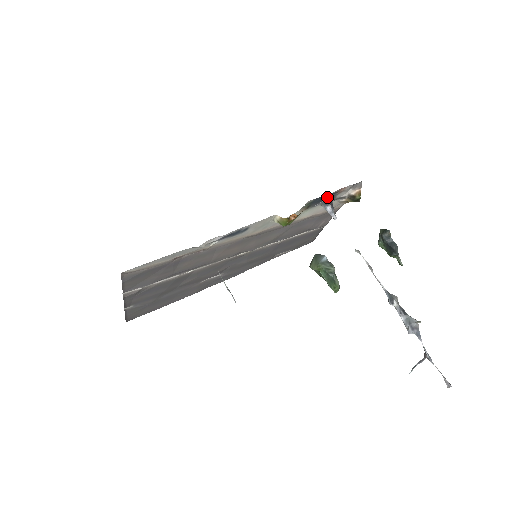
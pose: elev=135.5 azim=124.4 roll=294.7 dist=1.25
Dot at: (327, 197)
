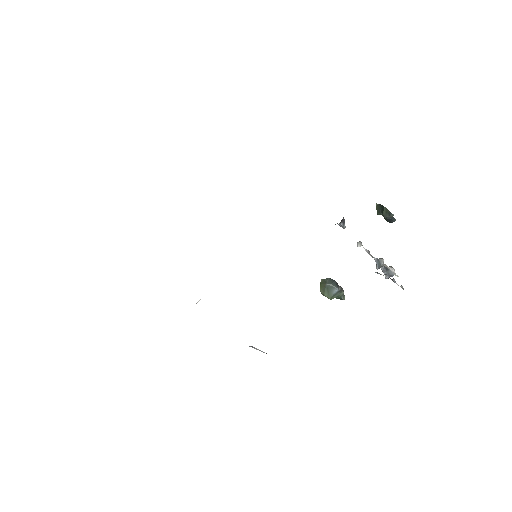
Dot at: occluded
